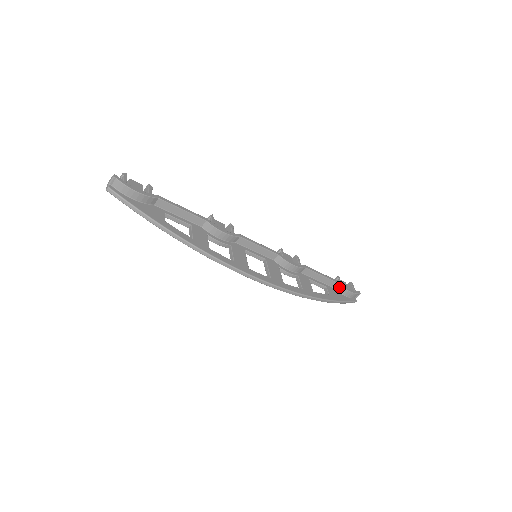
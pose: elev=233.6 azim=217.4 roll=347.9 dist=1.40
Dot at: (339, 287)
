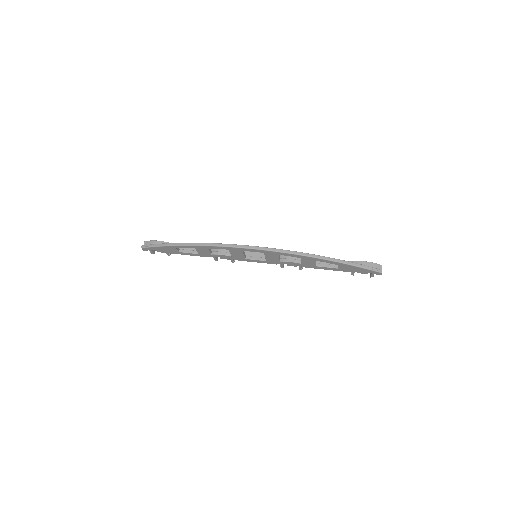
Dot at: occluded
